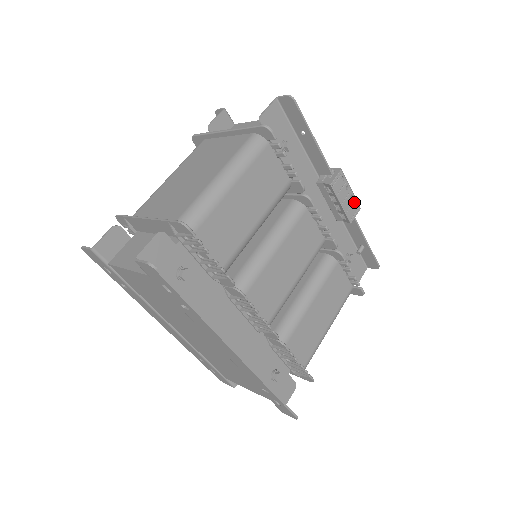
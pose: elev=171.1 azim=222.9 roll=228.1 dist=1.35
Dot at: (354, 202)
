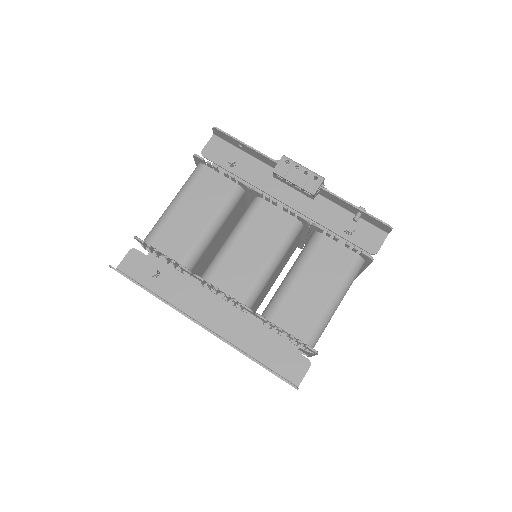
Dot at: (312, 176)
